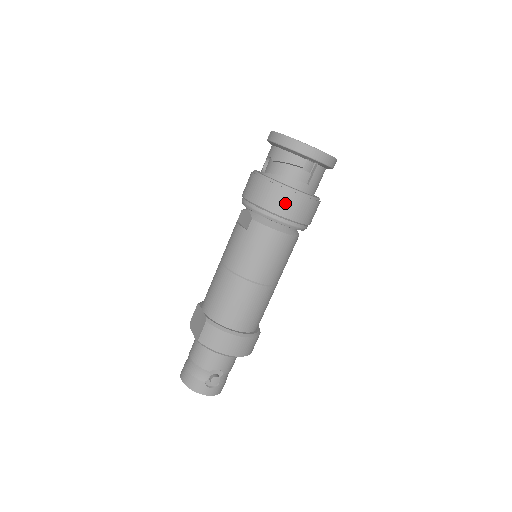
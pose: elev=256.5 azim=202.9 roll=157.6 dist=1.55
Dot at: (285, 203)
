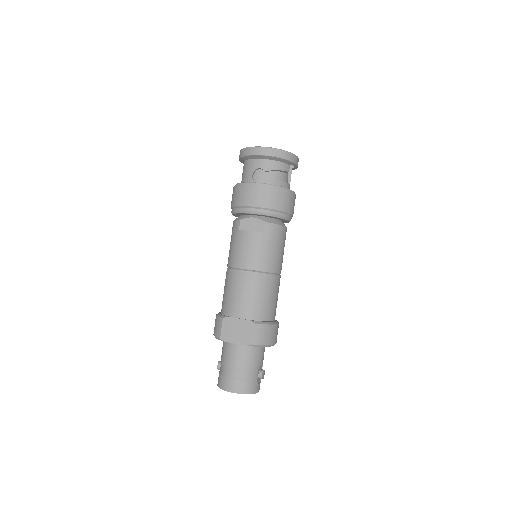
Dot at: (289, 202)
